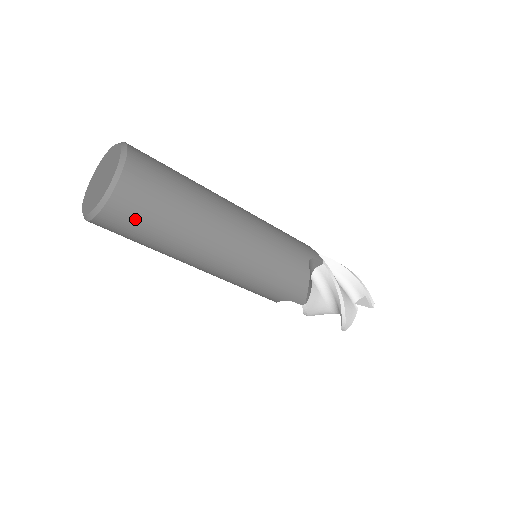
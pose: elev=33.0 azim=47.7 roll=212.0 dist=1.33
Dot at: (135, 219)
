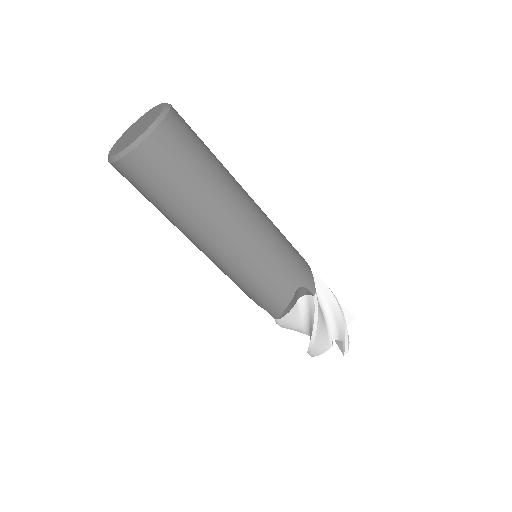
Dot at: (143, 182)
